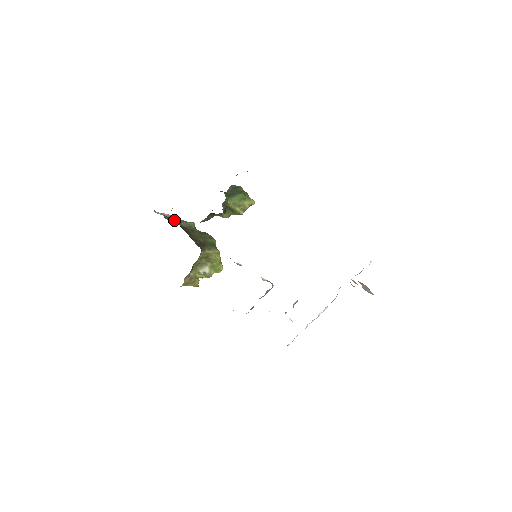
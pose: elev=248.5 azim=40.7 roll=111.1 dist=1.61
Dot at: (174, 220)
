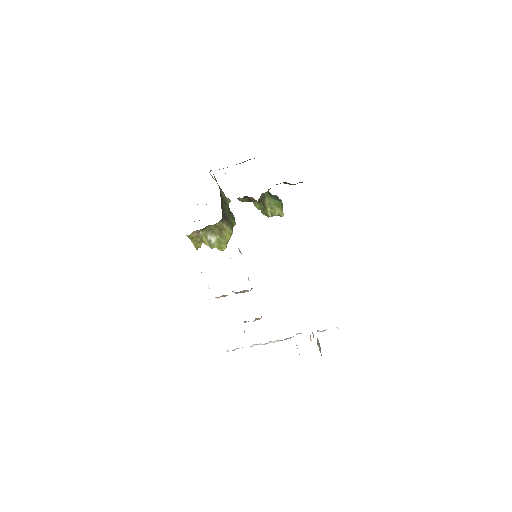
Dot at: occluded
